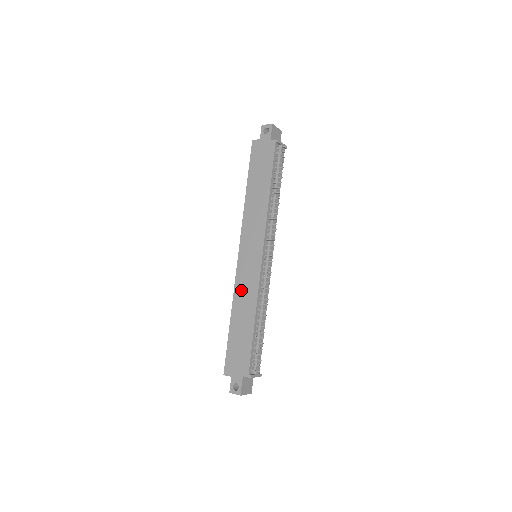
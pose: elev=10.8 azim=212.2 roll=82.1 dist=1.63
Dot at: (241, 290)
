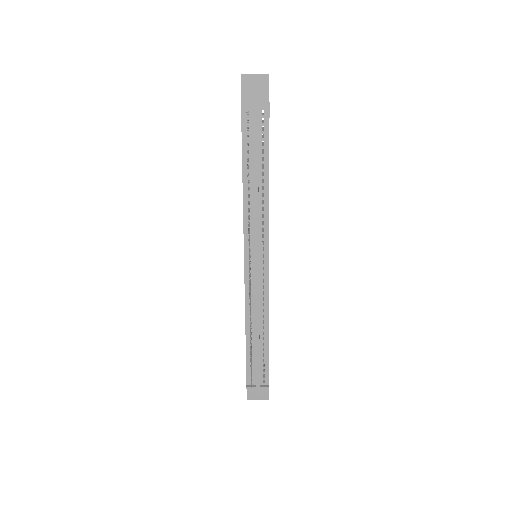
Dot at: occluded
